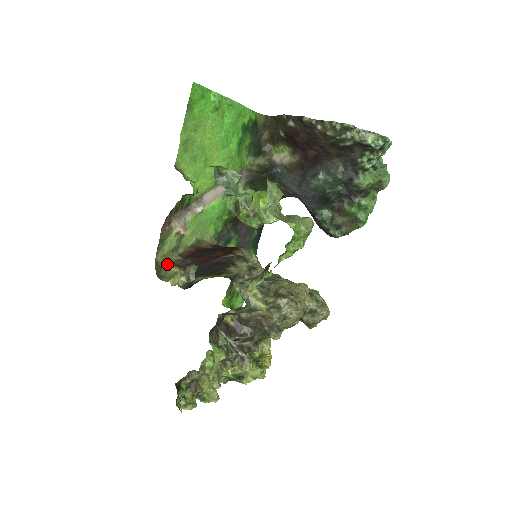
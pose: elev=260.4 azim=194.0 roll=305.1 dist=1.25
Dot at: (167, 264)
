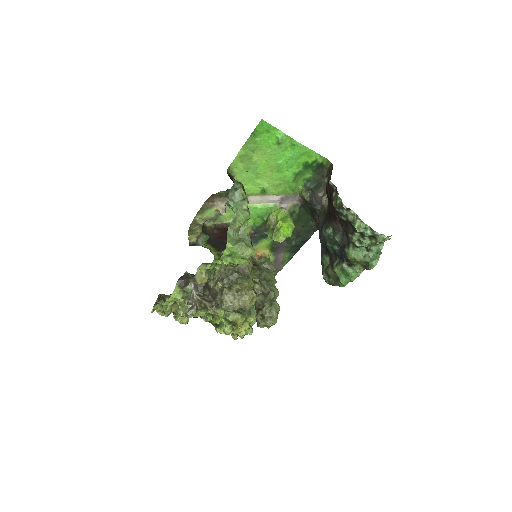
Dot at: (200, 225)
